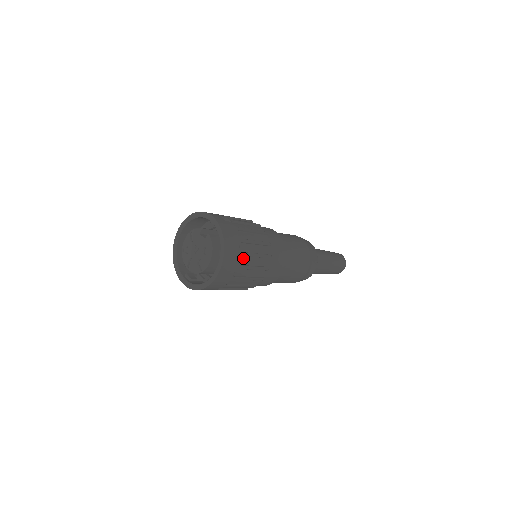
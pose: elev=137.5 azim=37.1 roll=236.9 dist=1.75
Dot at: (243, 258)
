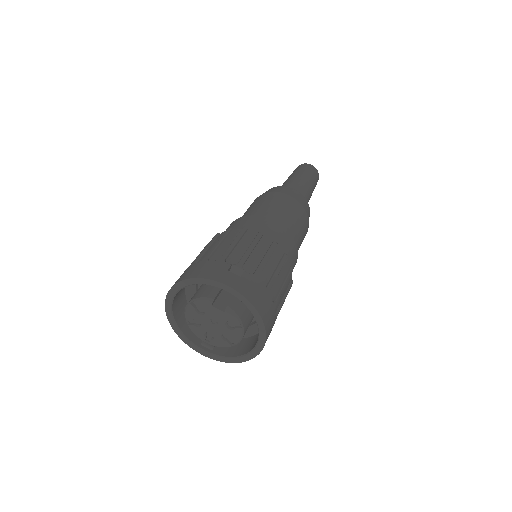
Dot at: occluded
